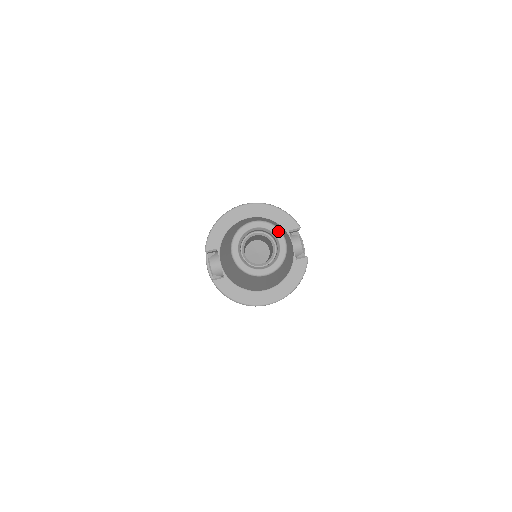
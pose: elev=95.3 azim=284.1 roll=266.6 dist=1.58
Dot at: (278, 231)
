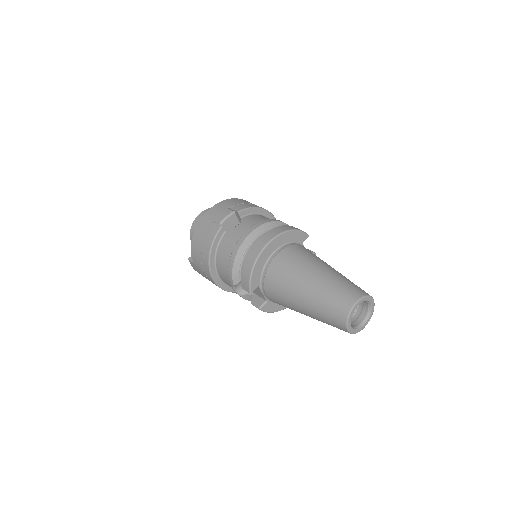
Dot at: (371, 298)
